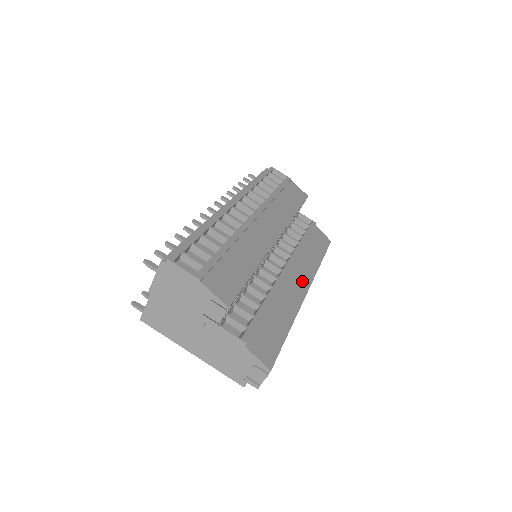
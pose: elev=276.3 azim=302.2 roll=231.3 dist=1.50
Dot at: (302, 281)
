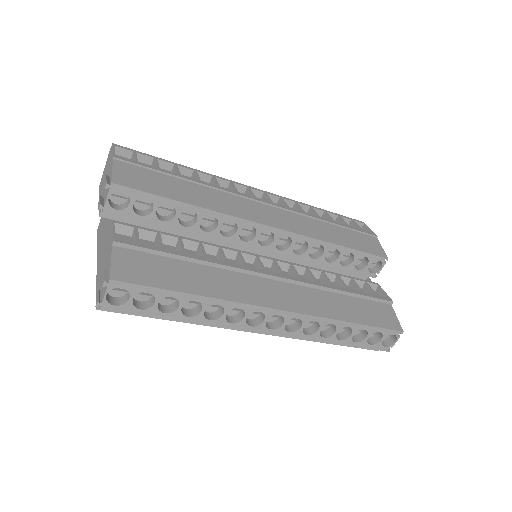
Dot at: (286, 300)
